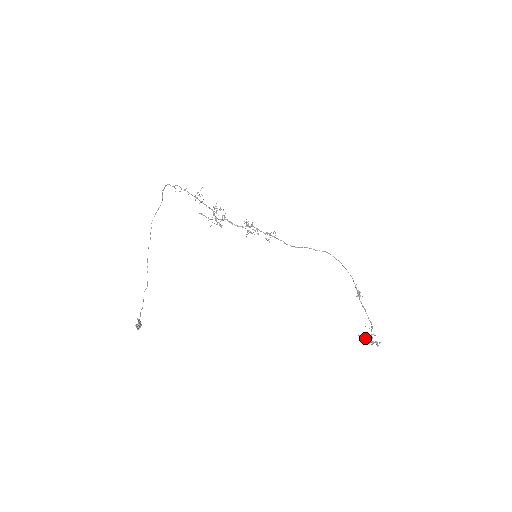
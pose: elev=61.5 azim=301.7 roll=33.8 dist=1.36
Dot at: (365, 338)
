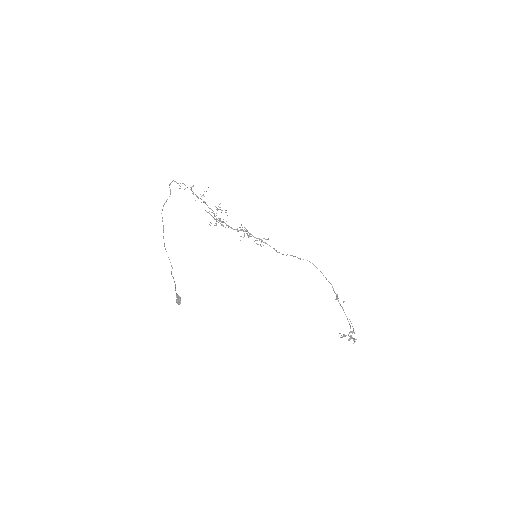
Dot at: occluded
